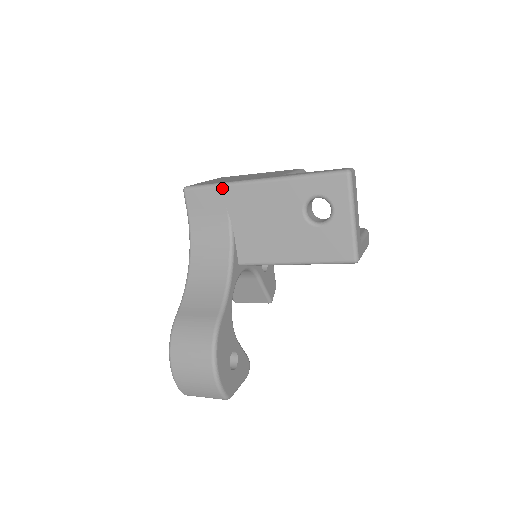
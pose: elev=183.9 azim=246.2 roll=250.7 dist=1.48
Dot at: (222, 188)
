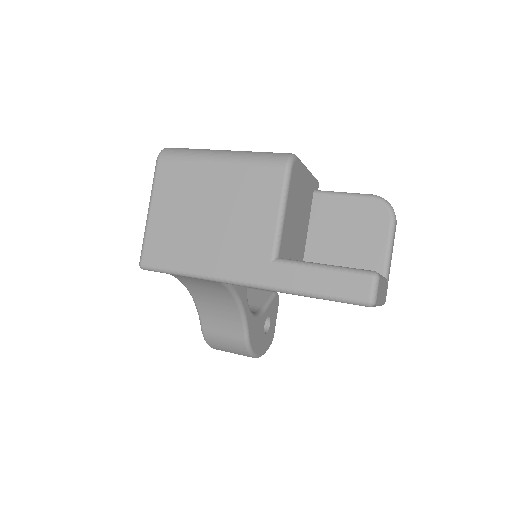
Dot at: occluded
